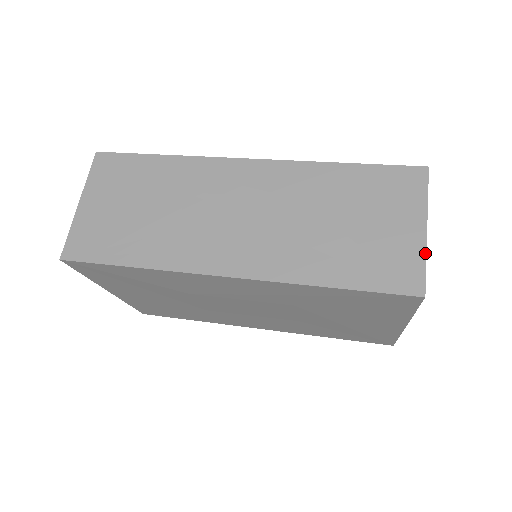
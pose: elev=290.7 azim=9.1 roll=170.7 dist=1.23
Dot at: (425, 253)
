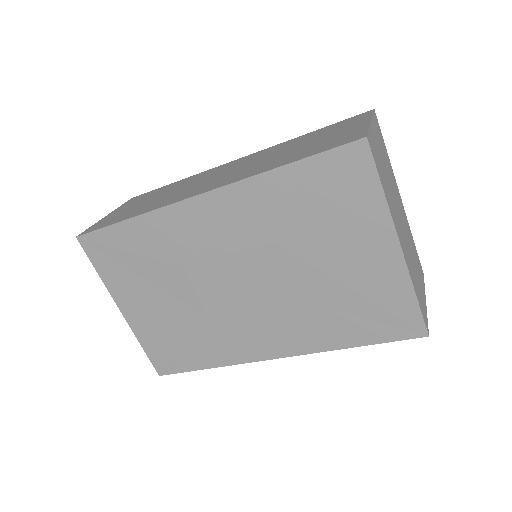
Dot at: (368, 127)
